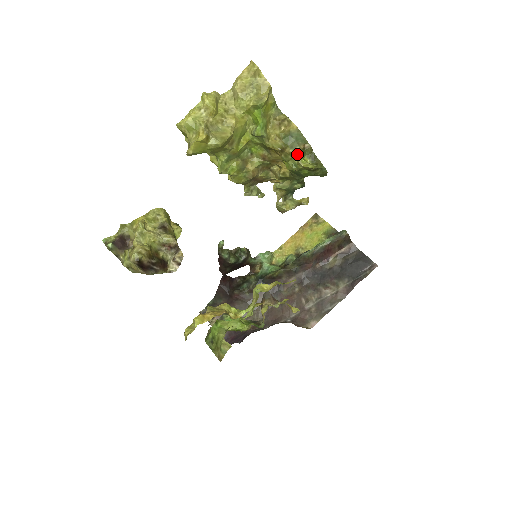
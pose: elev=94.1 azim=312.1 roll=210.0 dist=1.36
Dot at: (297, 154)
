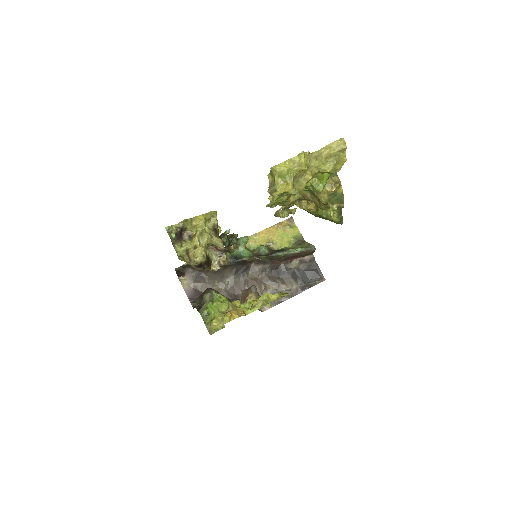
Dot at: (333, 209)
